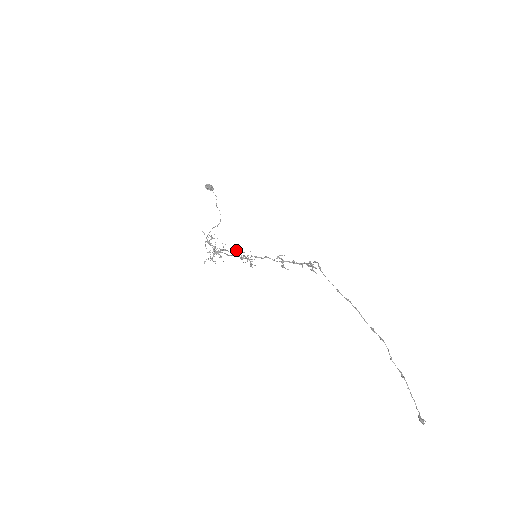
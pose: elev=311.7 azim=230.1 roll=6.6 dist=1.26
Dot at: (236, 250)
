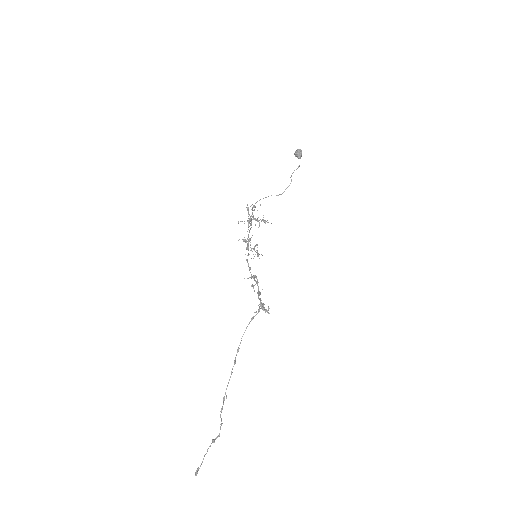
Dot at: (244, 240)
